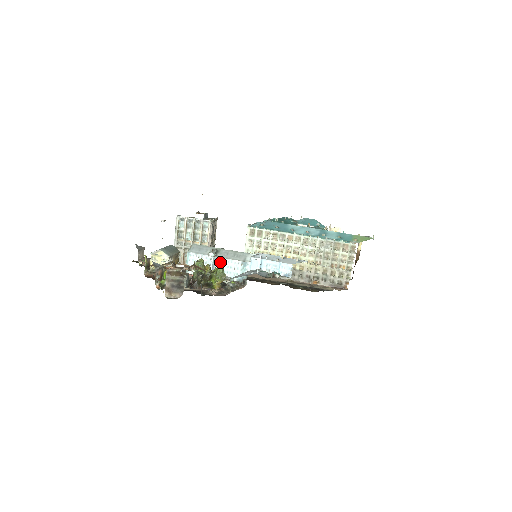
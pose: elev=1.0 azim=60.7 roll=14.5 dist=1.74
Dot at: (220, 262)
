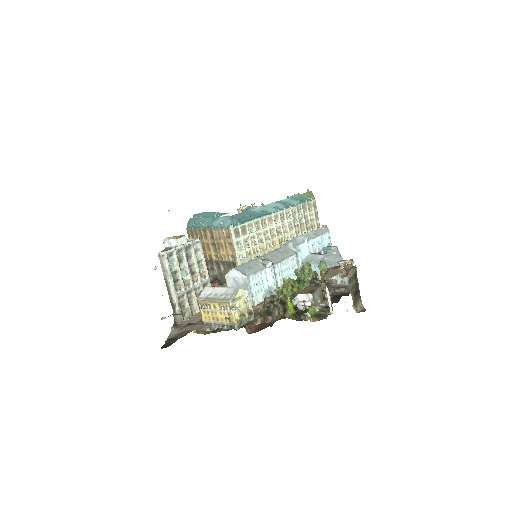
Dot at: (279, 268)
